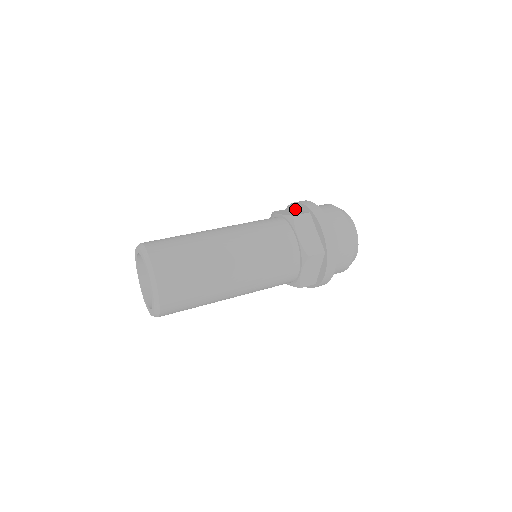
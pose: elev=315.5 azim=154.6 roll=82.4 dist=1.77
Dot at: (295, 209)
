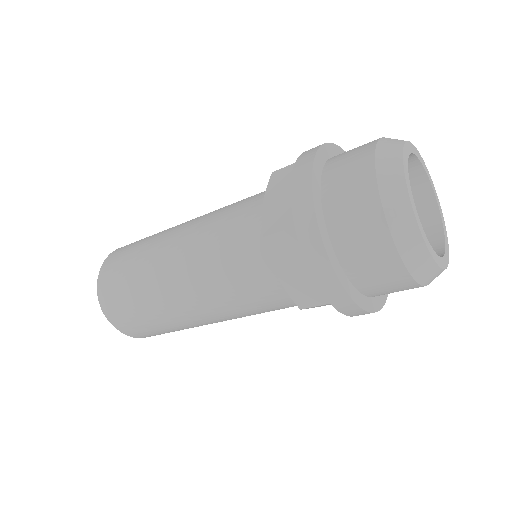
Dot at: occluded
